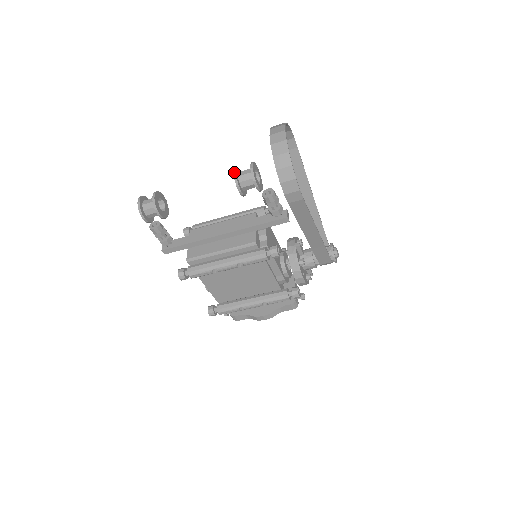
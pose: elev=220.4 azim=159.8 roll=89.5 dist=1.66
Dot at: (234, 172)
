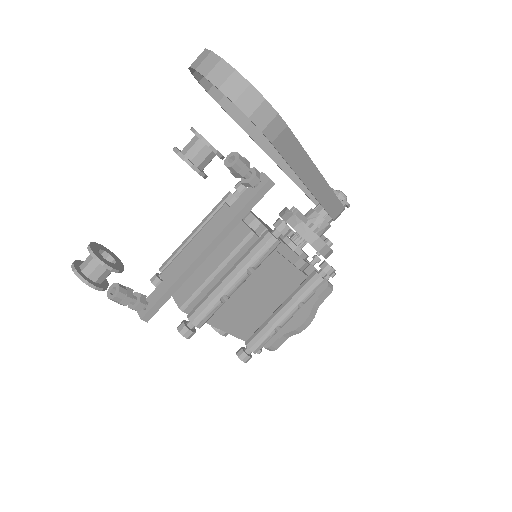
Dot at: (176, 152)
